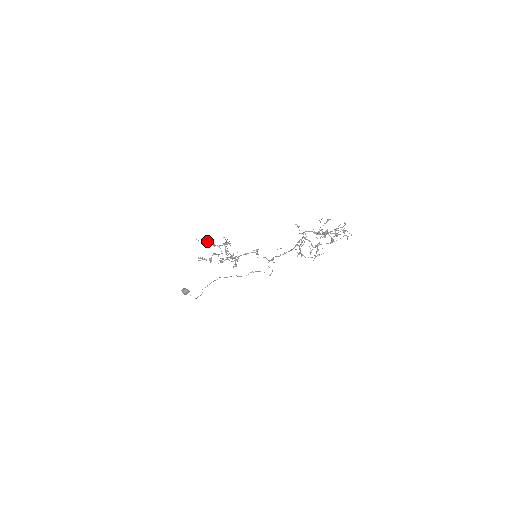
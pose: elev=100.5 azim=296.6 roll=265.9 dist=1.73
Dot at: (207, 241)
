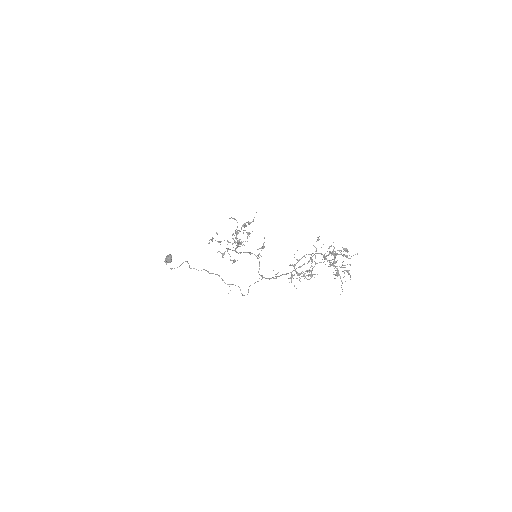
Dot at: occluded
